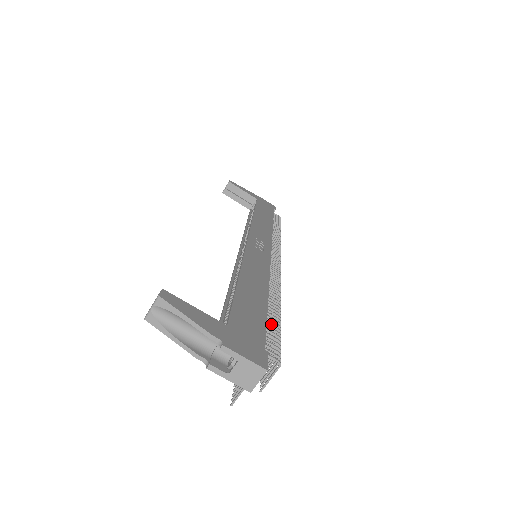
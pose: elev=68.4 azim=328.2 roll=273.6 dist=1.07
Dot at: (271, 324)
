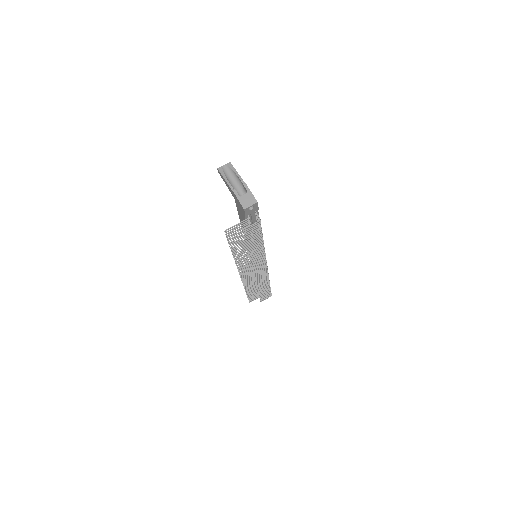
Dot at: occluded
